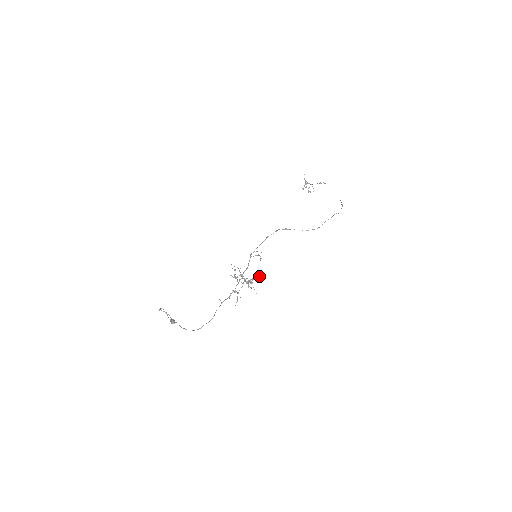
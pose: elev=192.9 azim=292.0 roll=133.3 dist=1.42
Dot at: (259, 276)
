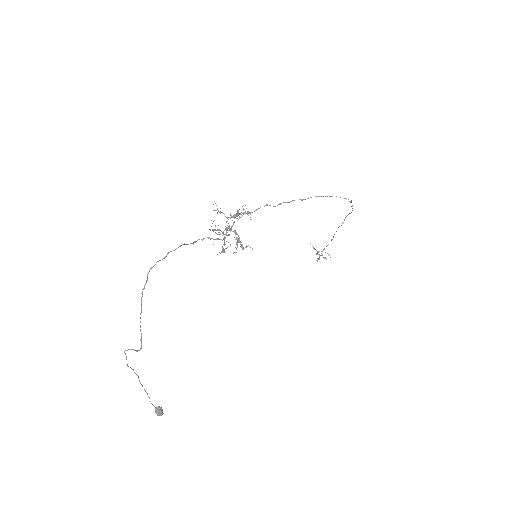
Dot at: occluded
